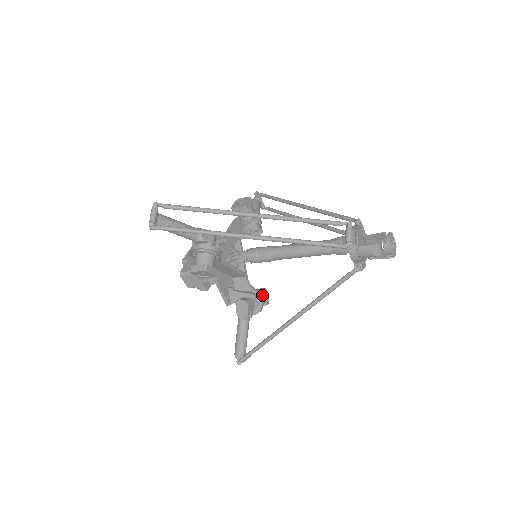
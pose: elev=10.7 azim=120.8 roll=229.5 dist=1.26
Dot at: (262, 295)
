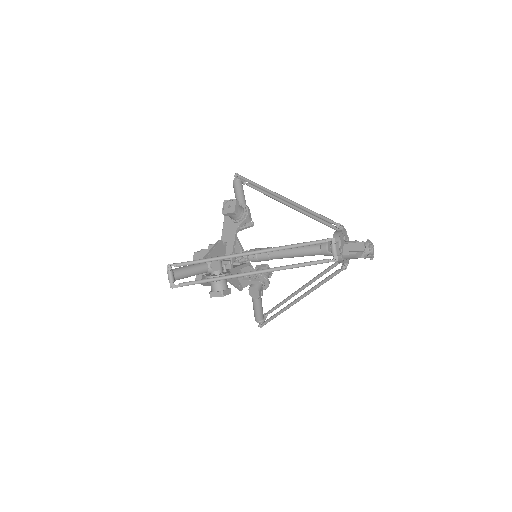
Dot at: (266, 273)
